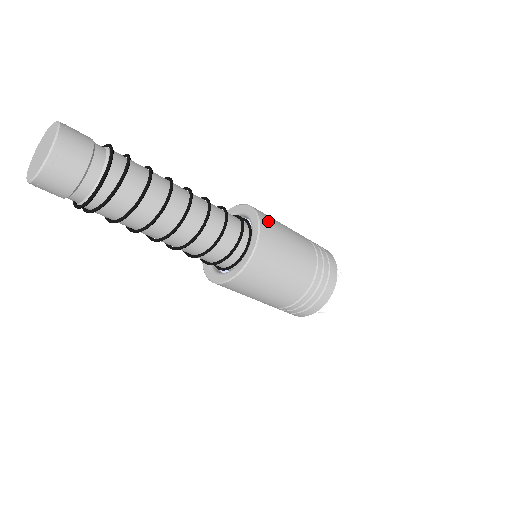
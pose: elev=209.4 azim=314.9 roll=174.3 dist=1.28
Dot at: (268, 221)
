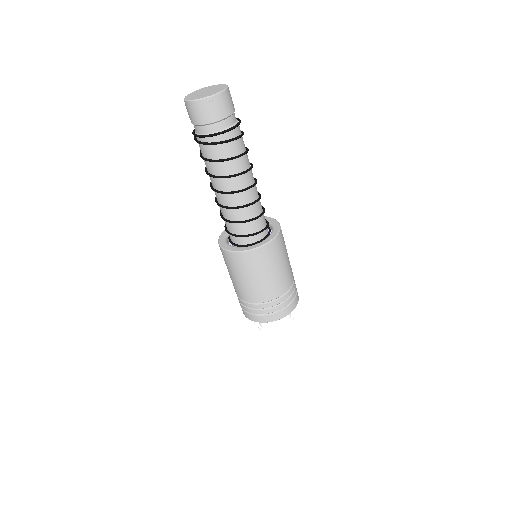
Dot at: occluded
